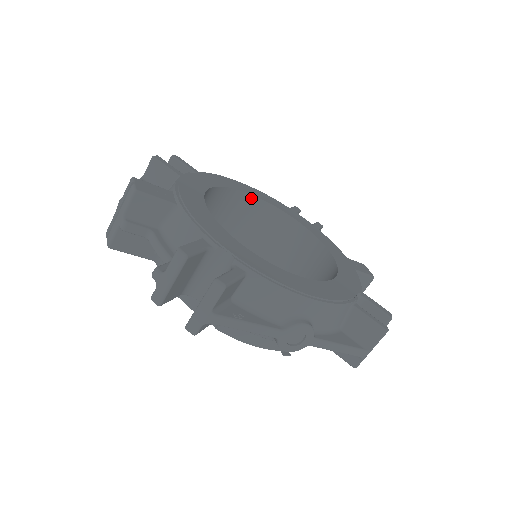
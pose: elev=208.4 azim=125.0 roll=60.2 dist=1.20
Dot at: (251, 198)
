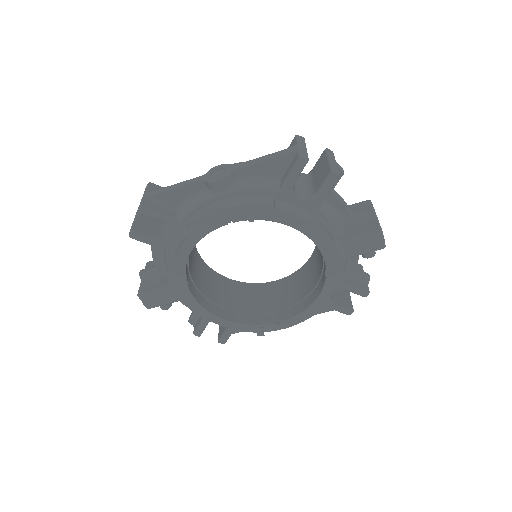
Dot at: (275, 283)
